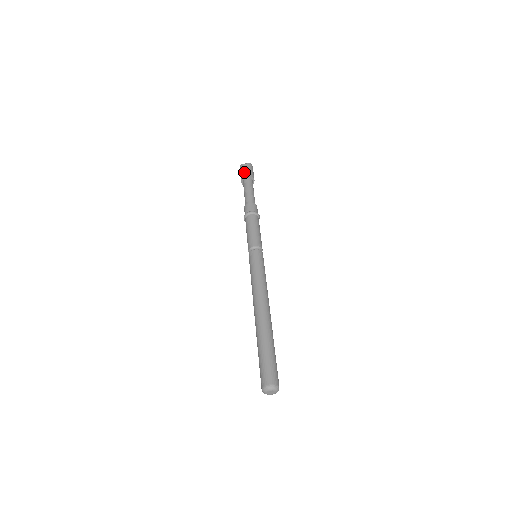
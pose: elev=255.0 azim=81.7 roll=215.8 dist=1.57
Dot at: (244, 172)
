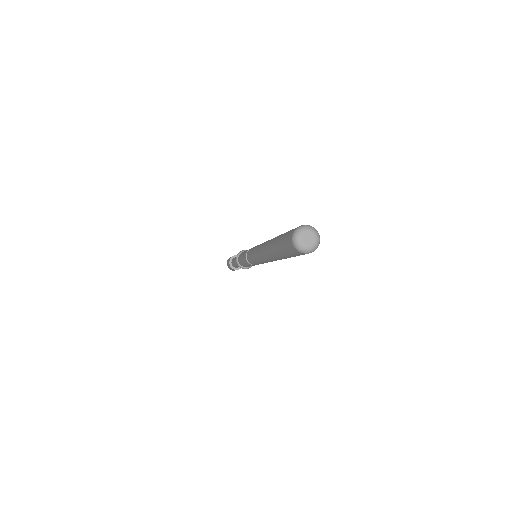
Dot at: occluded
